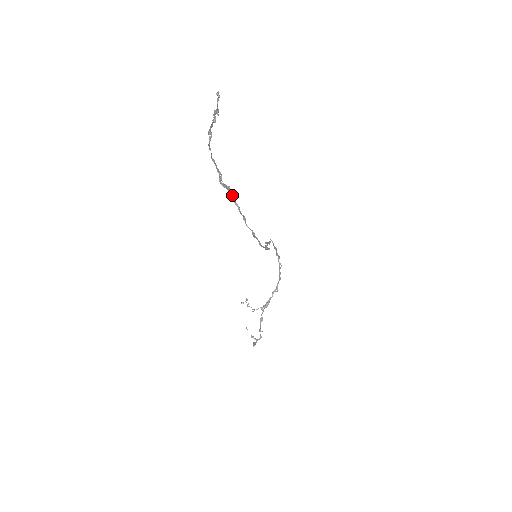
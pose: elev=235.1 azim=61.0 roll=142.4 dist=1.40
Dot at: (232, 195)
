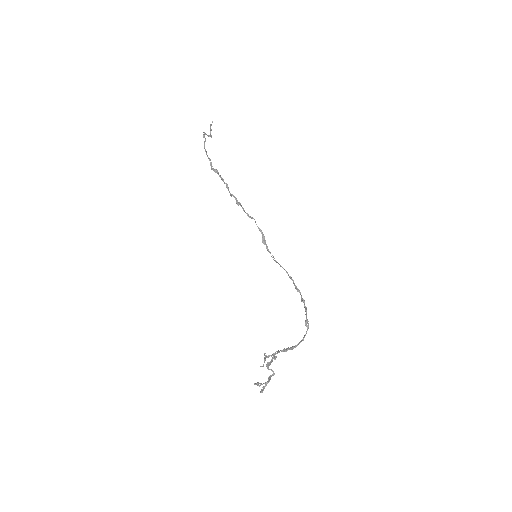
Dot at: (219, 175)
